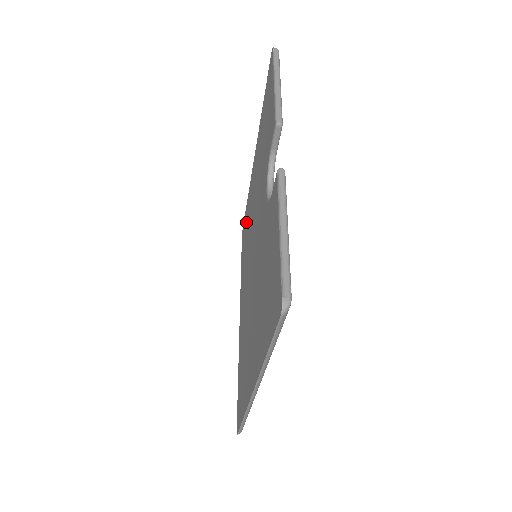
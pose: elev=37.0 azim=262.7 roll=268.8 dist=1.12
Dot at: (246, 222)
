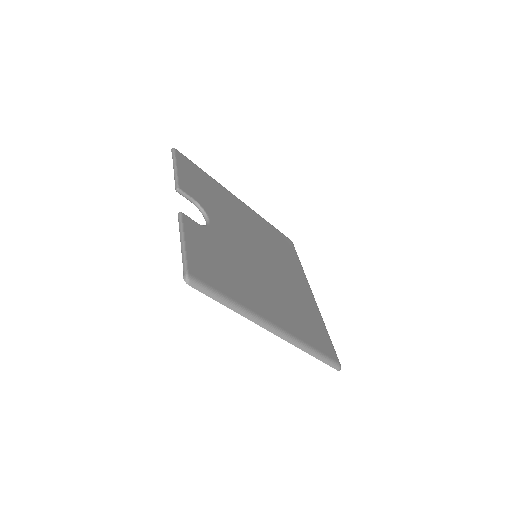
Dot at: occluded
